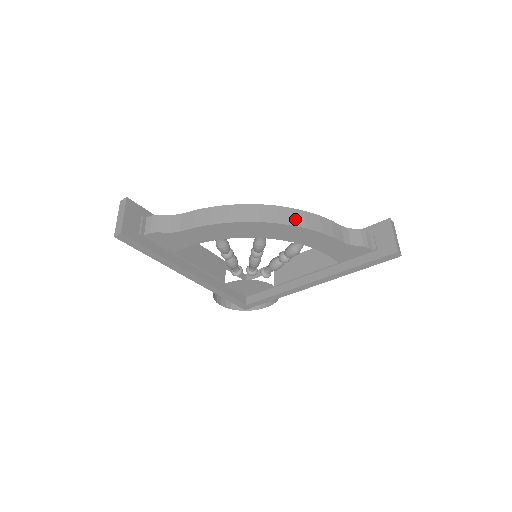
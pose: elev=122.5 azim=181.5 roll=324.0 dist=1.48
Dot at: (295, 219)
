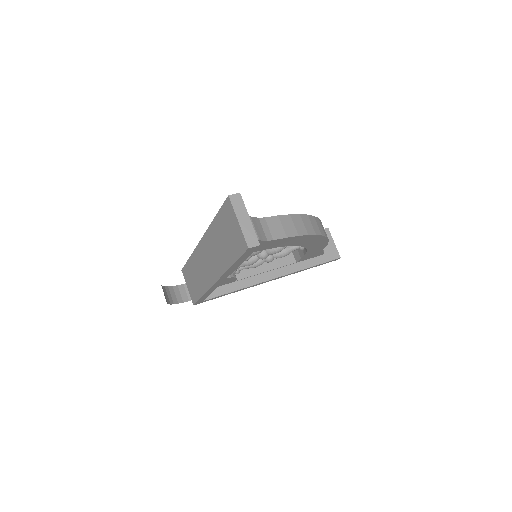
Dot at: (325, 232)
